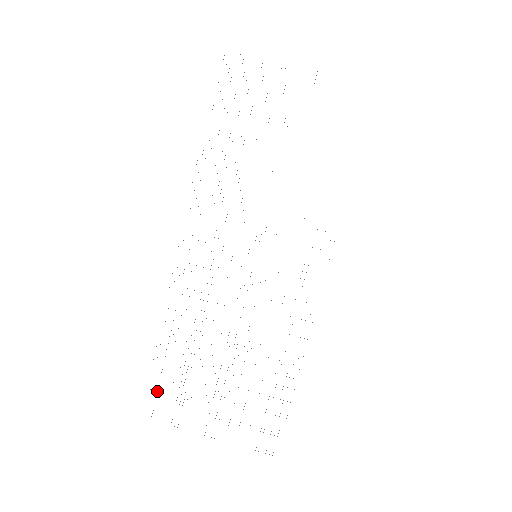
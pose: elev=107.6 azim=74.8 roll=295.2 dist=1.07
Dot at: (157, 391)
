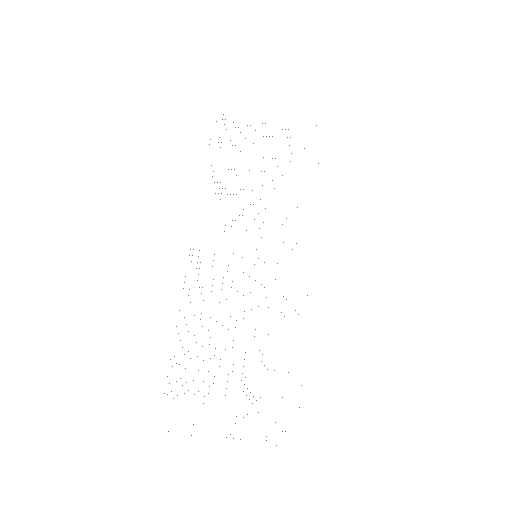
Dot at: occluded
